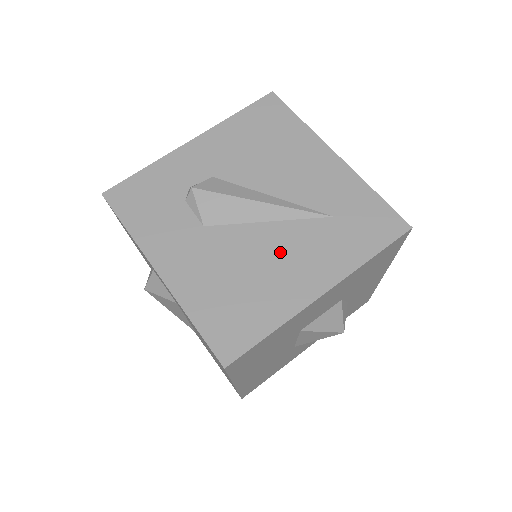
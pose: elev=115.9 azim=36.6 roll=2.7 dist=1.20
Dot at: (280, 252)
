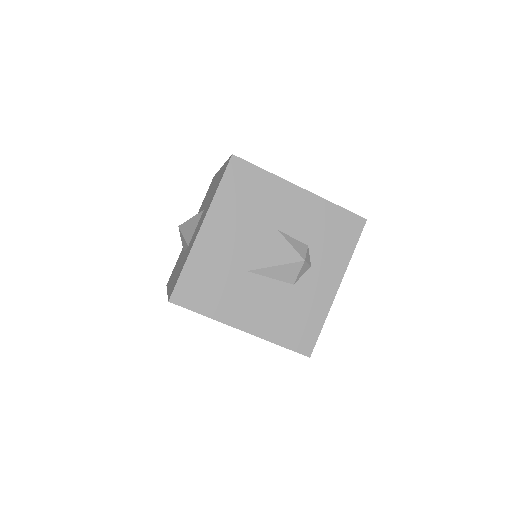
Dot at: occluded
